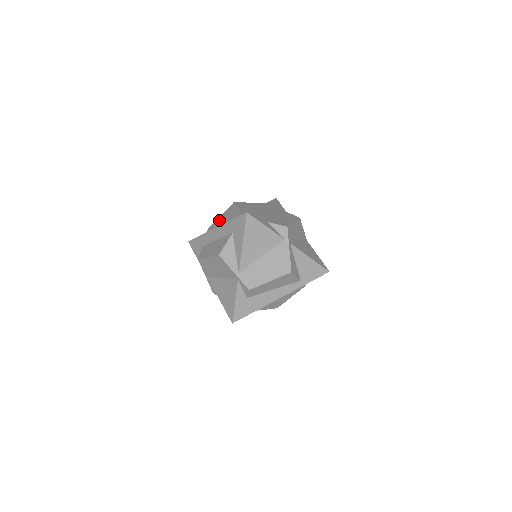
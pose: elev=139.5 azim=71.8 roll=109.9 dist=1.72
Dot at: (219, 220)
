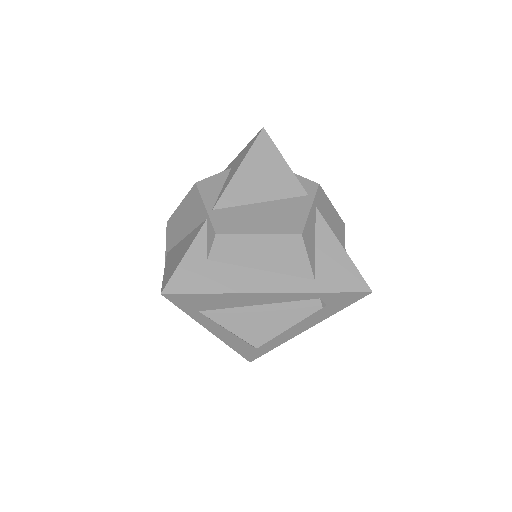
Dot at: occluded
